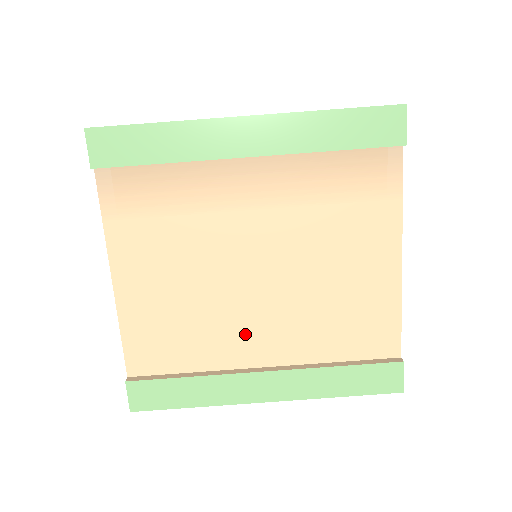
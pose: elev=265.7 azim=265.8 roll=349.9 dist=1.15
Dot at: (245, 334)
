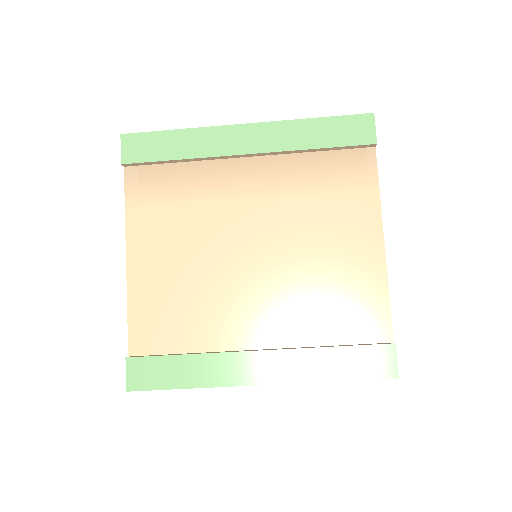
Dot at: (241, 314)
